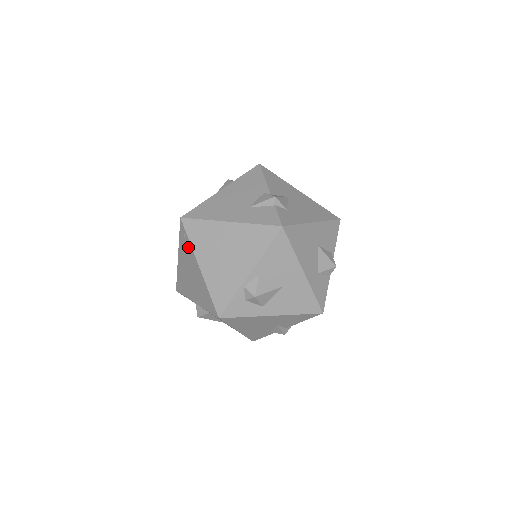
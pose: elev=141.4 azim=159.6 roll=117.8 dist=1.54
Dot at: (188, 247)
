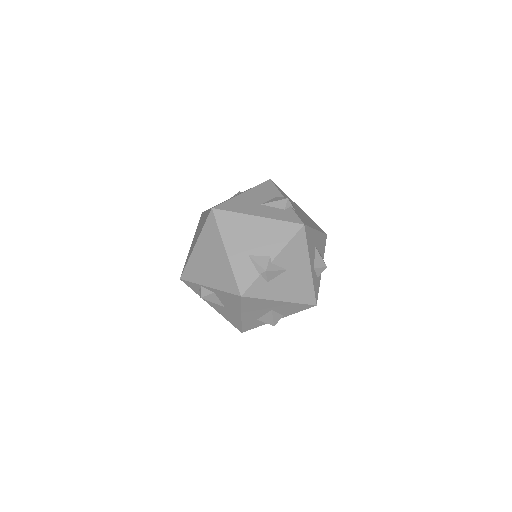
Dot at: (203, 225)
